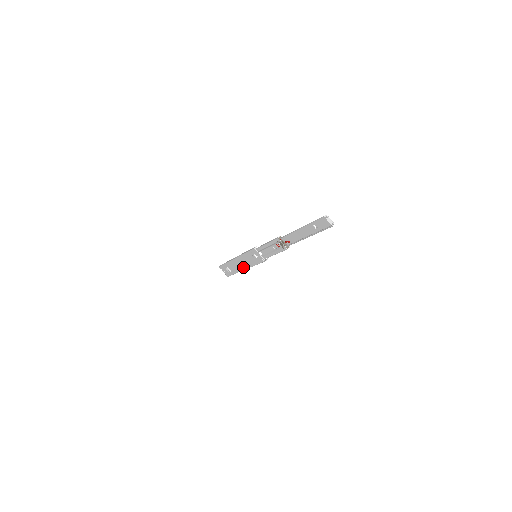
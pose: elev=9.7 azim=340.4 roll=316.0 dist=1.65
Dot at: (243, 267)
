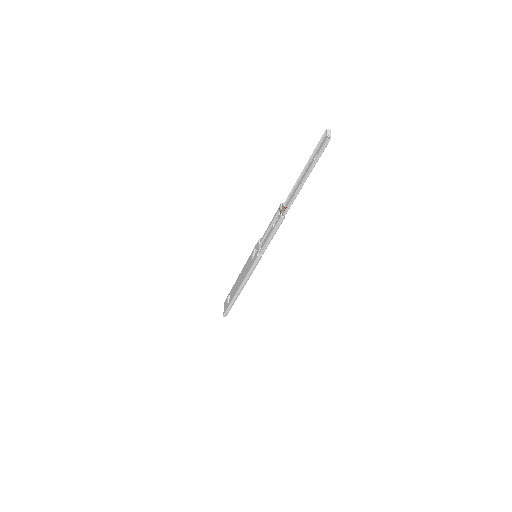
Dot at: (240, 284)
